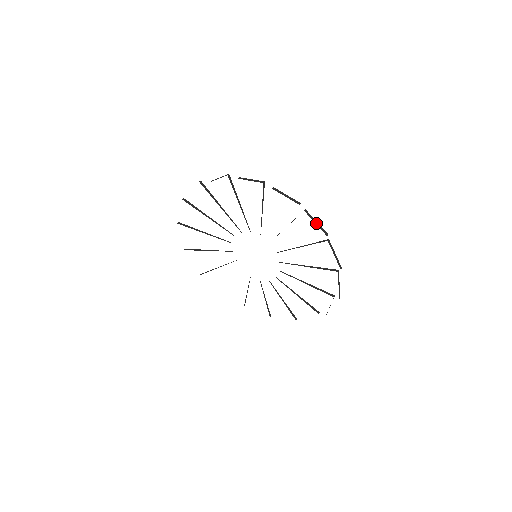
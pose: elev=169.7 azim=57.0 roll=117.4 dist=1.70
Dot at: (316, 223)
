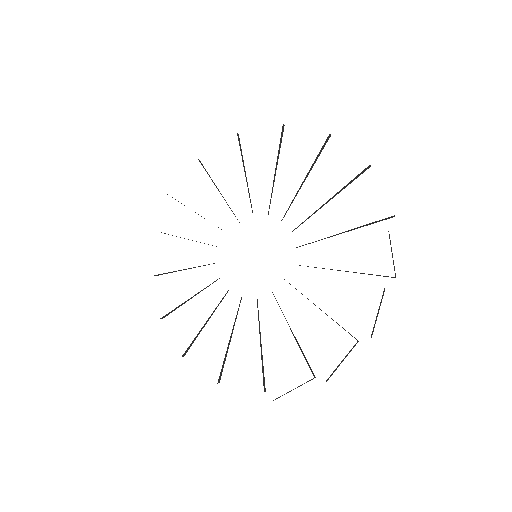
Dot at: occluded
